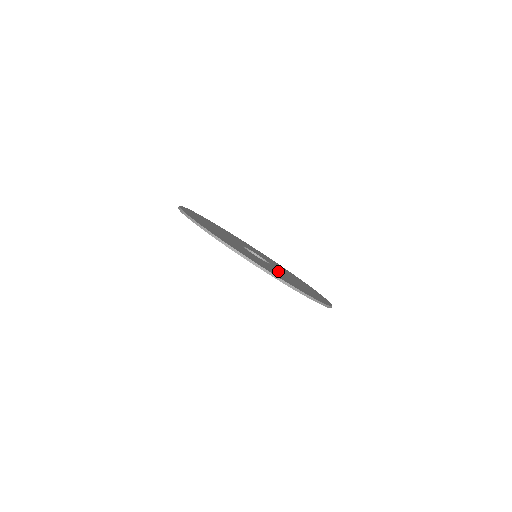
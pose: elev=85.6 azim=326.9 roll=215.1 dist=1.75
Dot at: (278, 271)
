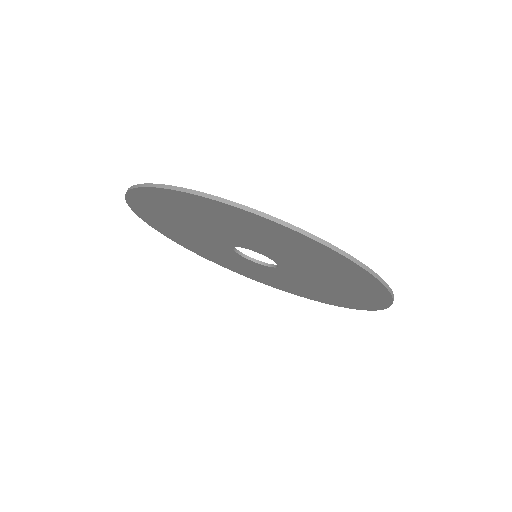
Dot at: occluded
